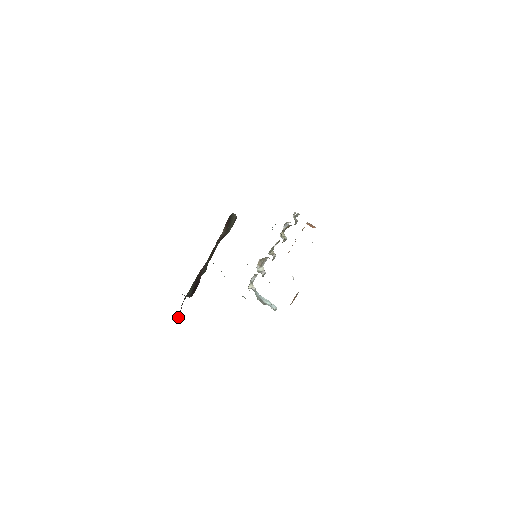
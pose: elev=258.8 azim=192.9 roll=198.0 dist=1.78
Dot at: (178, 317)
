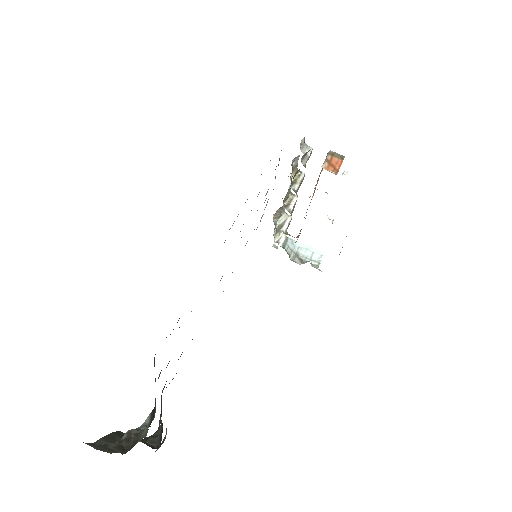
Dot at: (166, 433)
